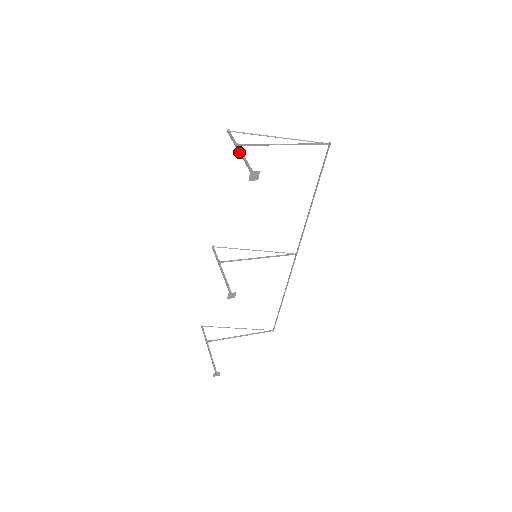
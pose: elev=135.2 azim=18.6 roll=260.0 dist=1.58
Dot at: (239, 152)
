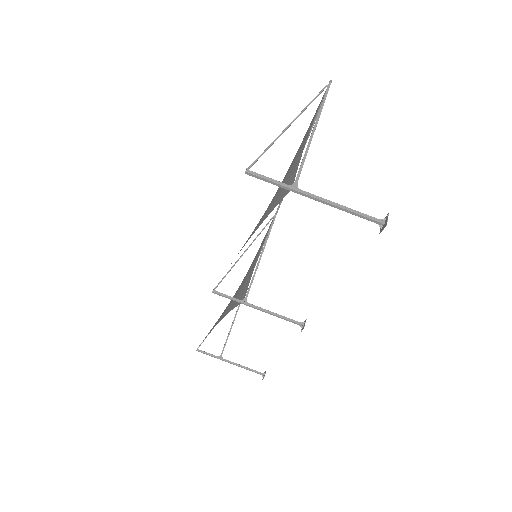
Dot at: (315, 200)
